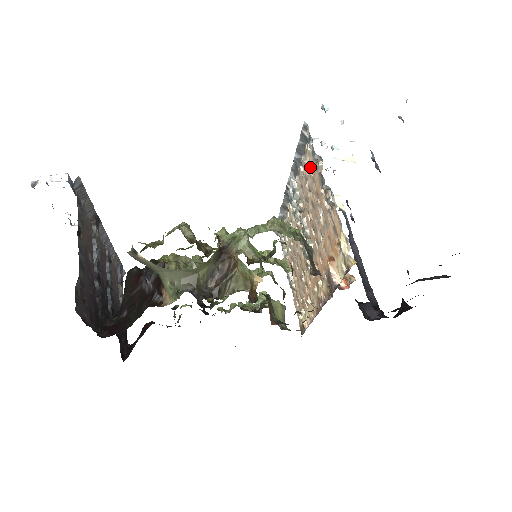
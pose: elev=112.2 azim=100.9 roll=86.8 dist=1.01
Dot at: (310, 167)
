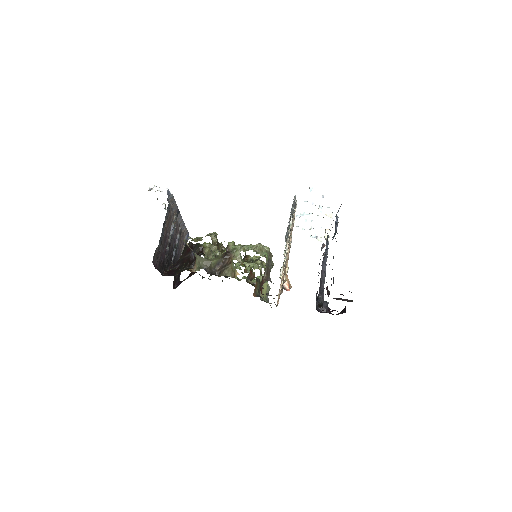
Dot at: occluded
